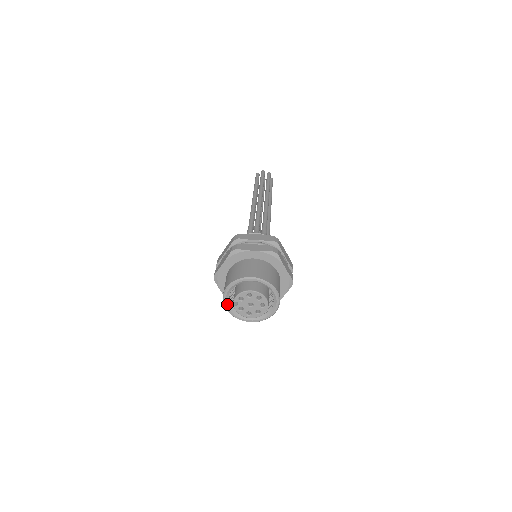
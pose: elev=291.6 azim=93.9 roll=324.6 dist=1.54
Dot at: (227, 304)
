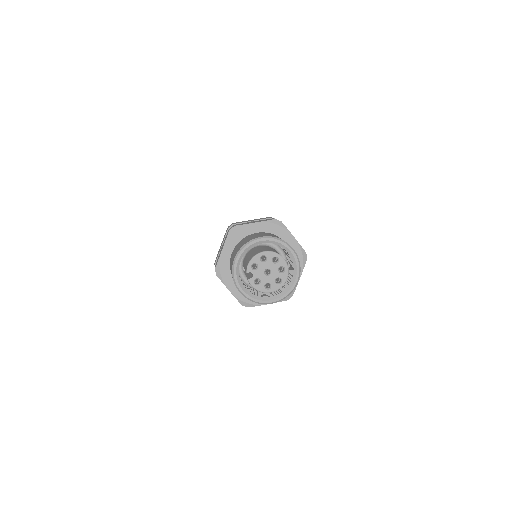
Dot at: (239, 283)
